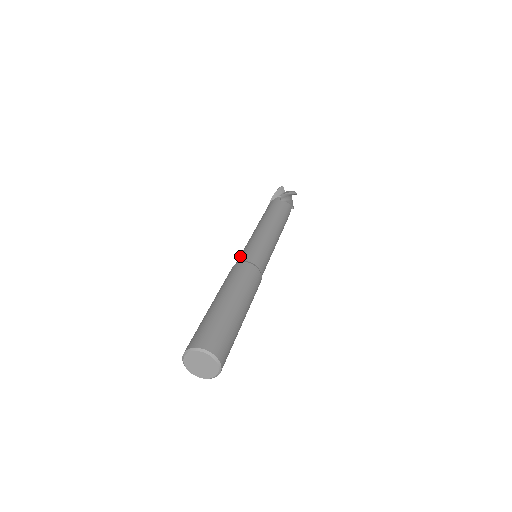
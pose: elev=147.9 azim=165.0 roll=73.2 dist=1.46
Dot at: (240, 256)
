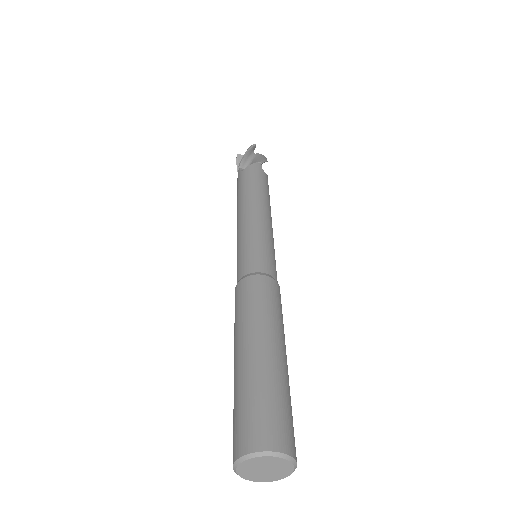
Dot at: occluded
